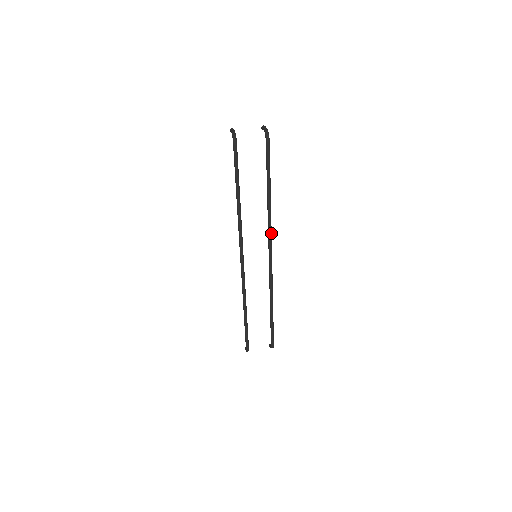
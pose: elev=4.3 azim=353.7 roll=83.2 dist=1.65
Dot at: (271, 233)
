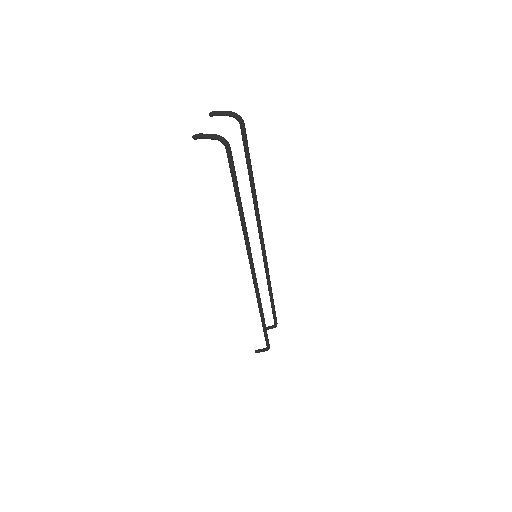
Dot at: (260, 222)
